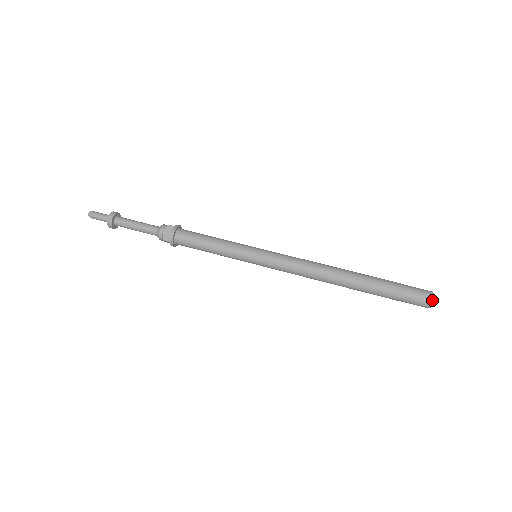
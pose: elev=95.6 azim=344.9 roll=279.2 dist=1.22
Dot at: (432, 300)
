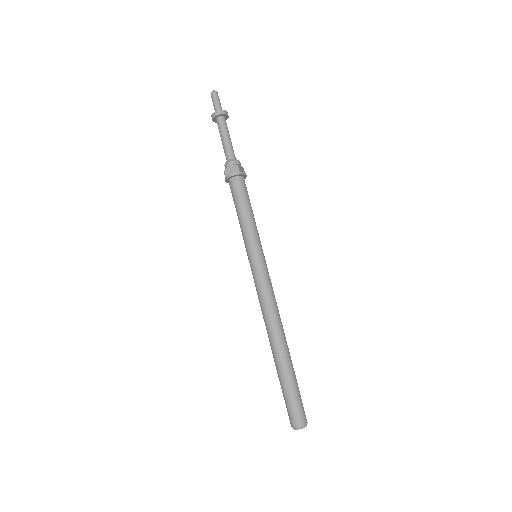
Dot at: (297, 427)
